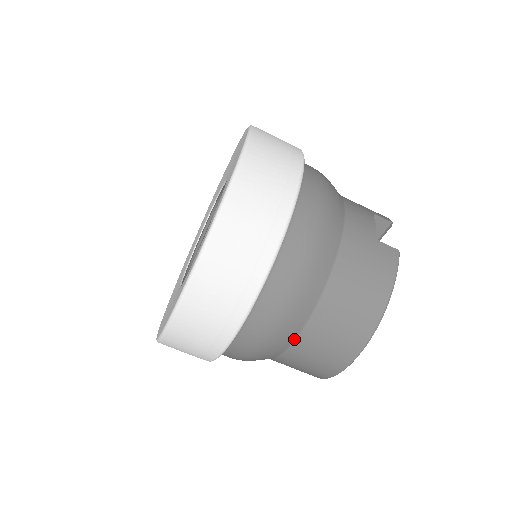
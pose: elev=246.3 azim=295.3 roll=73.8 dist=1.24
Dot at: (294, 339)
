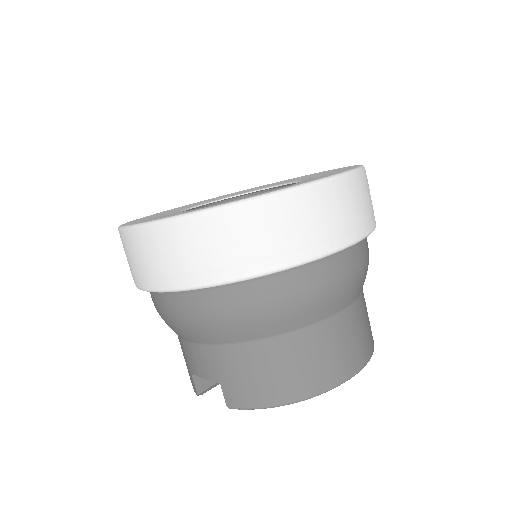
Dot at: (344, 307)
